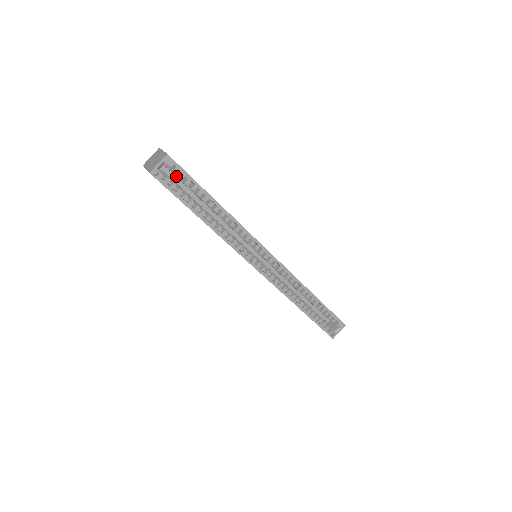
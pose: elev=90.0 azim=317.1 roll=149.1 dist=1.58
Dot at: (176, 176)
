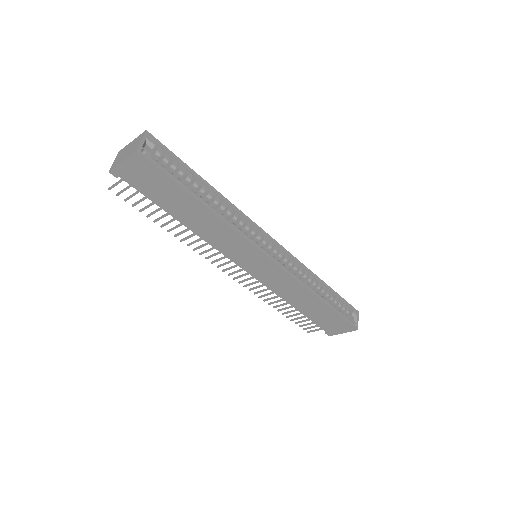
Dot at: (158, 162)
